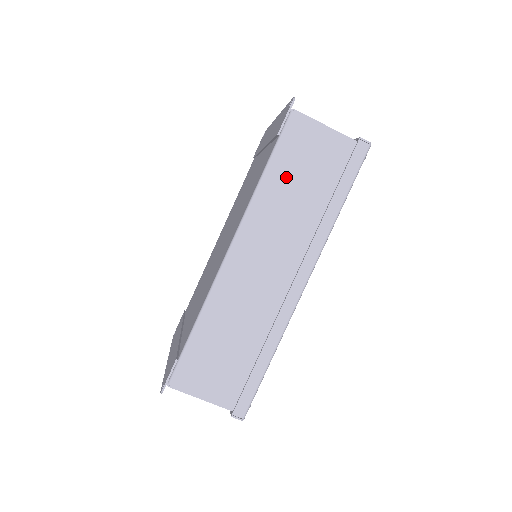
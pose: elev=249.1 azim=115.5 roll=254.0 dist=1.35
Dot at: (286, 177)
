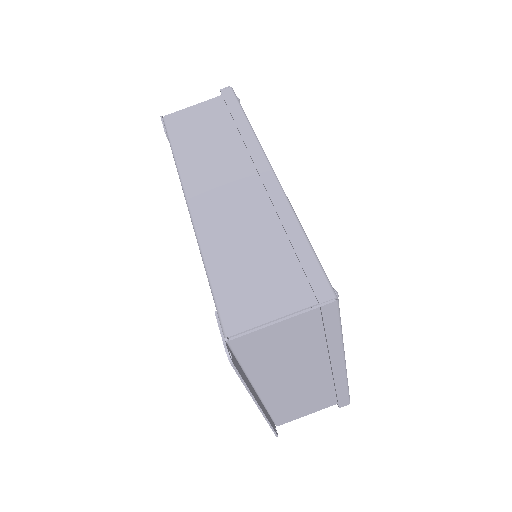
Dot at: (191, 140)
